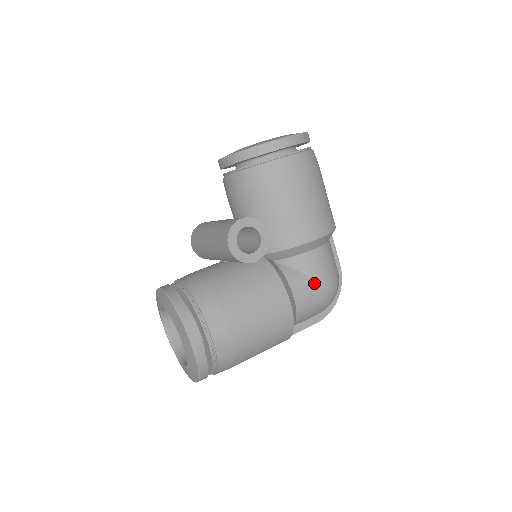
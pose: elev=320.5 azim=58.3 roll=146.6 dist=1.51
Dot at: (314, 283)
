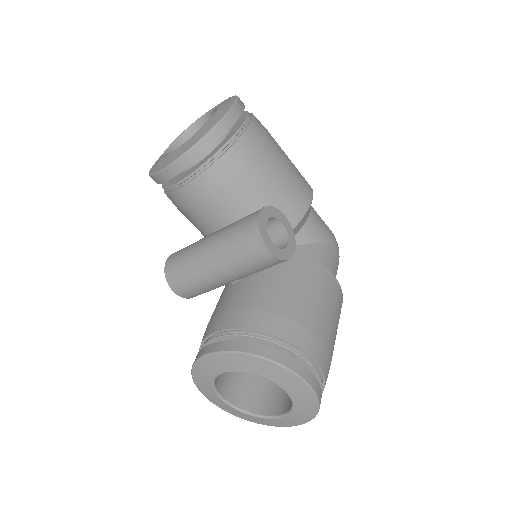
Dot at: (328, 246)
